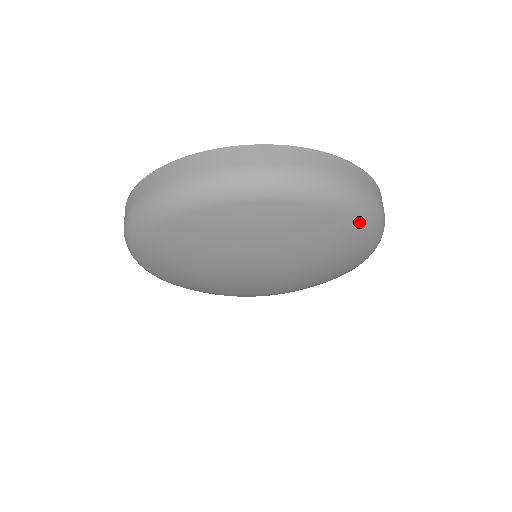
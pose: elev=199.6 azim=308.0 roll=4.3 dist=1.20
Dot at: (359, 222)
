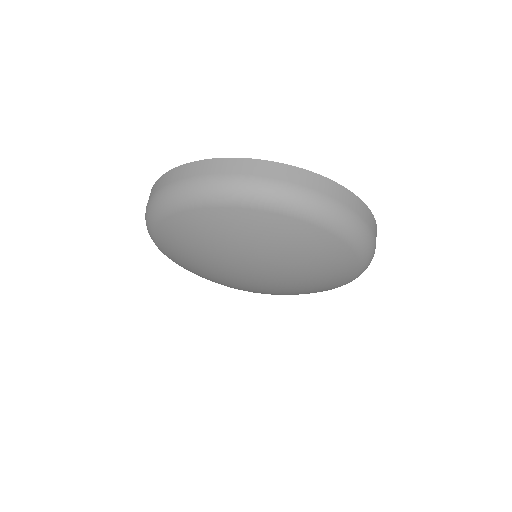
Dot at: (358, 259)
